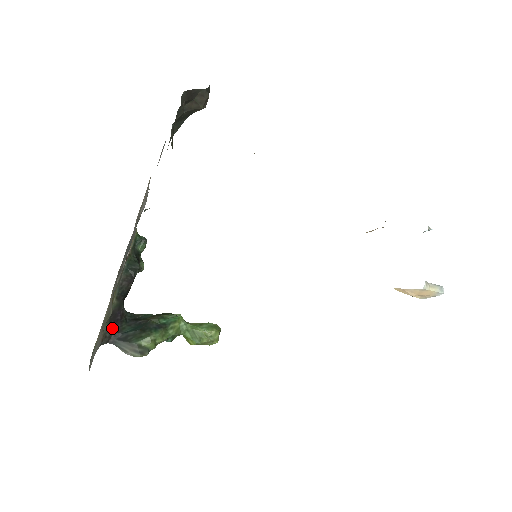
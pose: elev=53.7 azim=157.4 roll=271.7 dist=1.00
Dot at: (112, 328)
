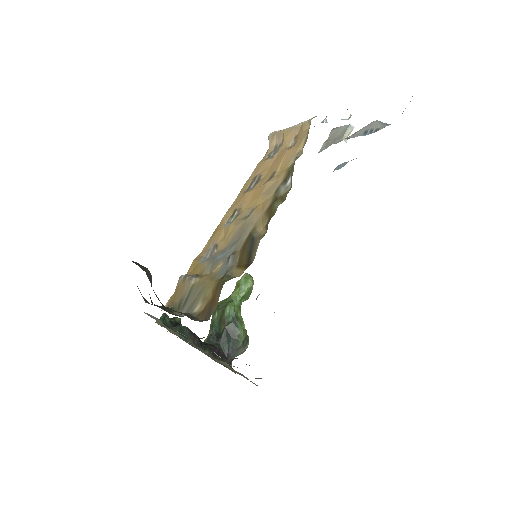
Dot at: (223, 358)
